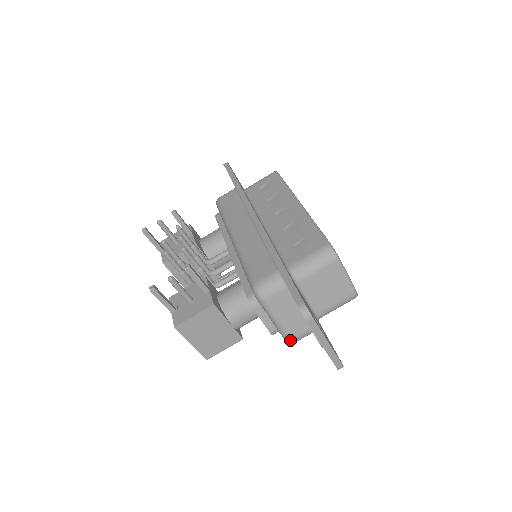
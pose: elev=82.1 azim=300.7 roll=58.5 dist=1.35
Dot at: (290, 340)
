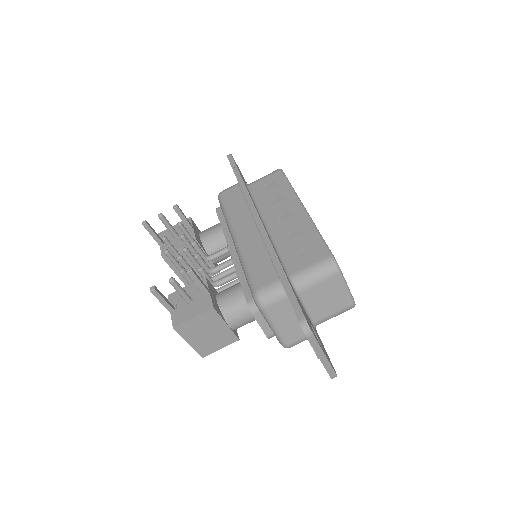
Dot at: (286, 345)
